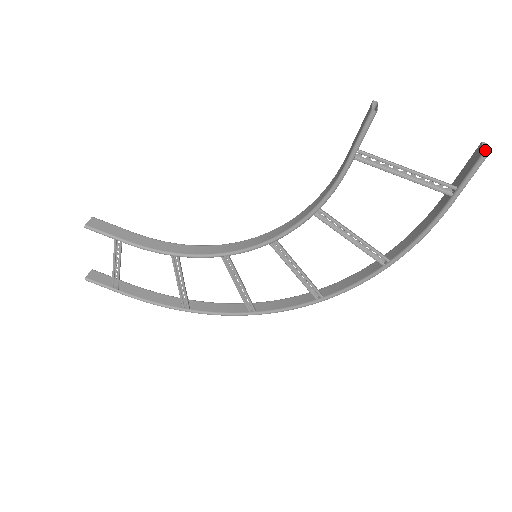
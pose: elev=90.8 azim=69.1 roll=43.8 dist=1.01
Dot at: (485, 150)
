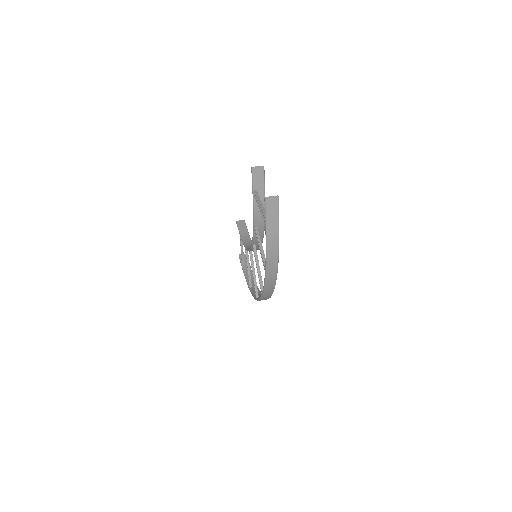
Dot at: (274, 199)
